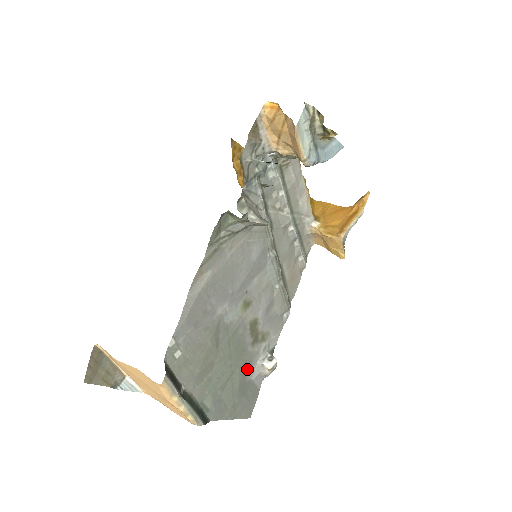
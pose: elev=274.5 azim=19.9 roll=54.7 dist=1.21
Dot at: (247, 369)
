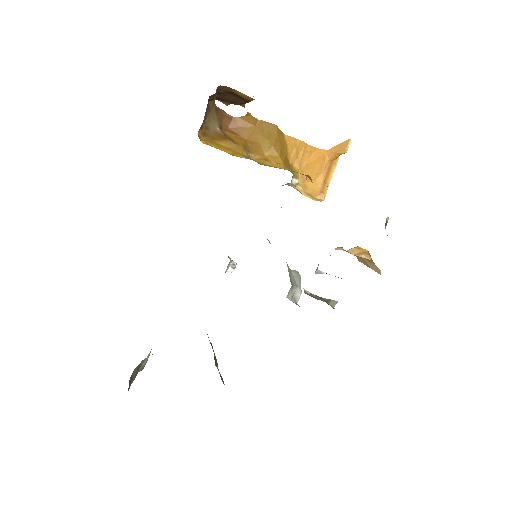
Dot at: occluded
